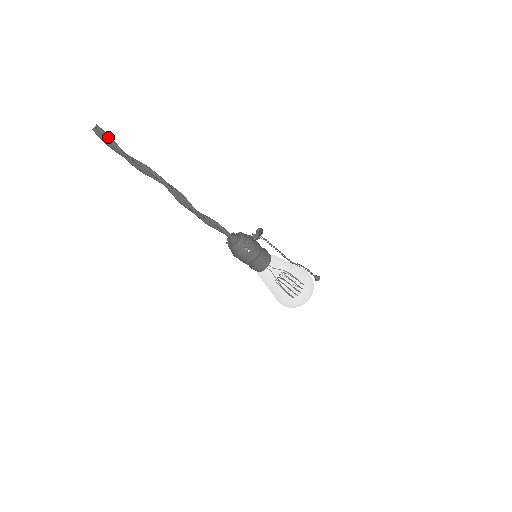
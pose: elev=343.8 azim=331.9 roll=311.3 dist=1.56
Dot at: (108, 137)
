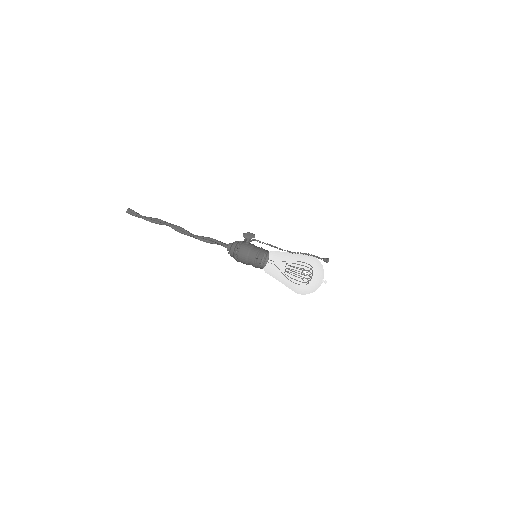
Dot at: (134, 213)
